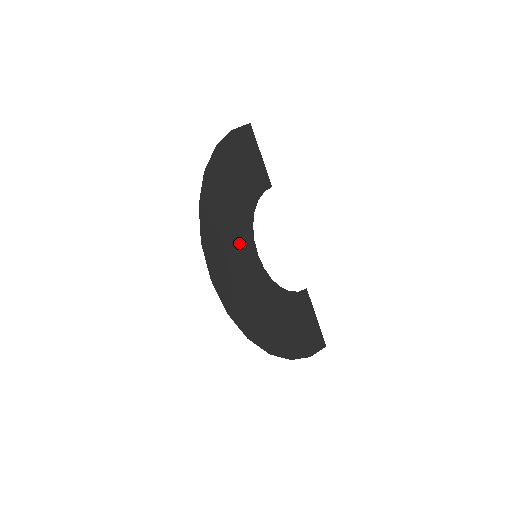
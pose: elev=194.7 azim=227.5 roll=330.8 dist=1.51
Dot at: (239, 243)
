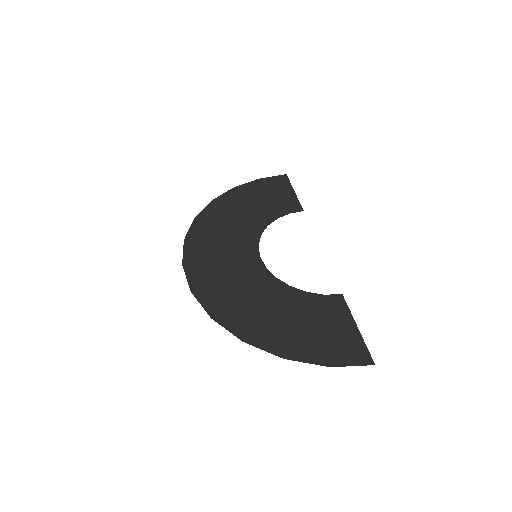
Dot at: (235, 245)
